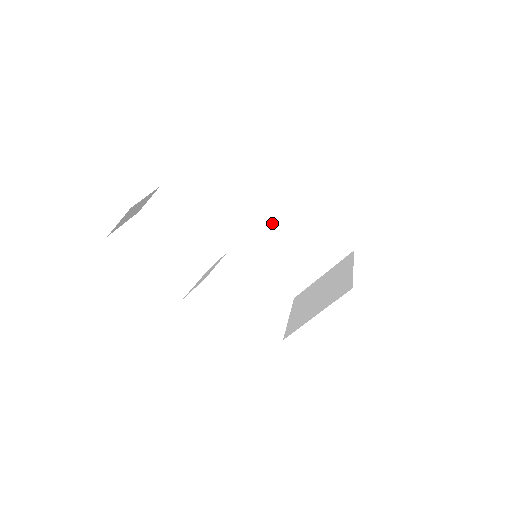
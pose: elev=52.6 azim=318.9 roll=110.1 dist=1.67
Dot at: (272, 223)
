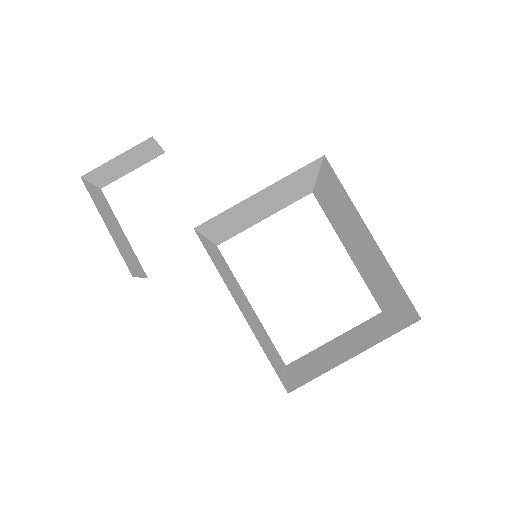
Dot at: (334, 203)
